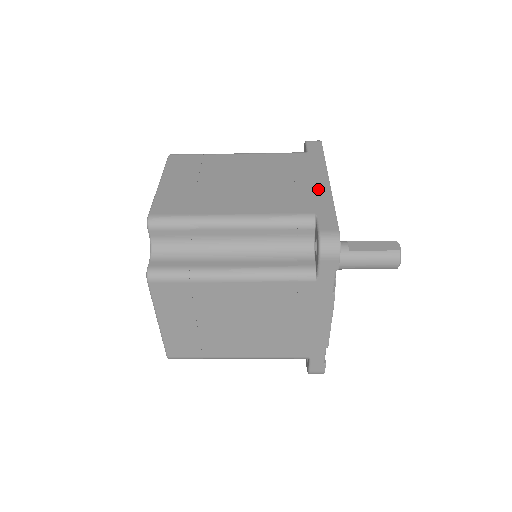
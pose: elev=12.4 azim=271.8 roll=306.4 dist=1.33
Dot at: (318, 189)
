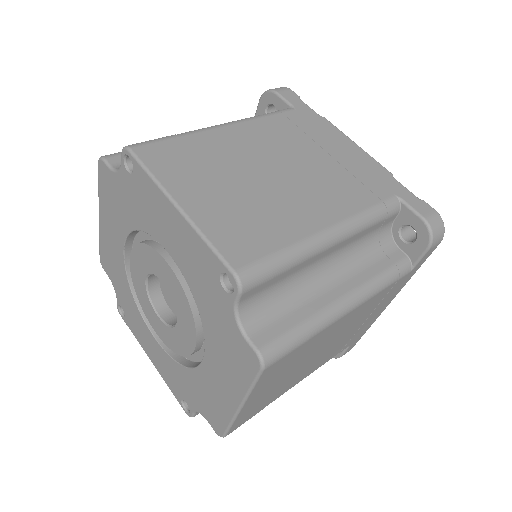
Dot at: (373, 320)
